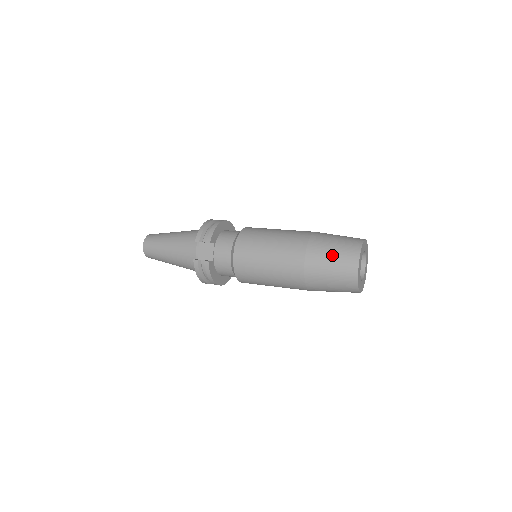
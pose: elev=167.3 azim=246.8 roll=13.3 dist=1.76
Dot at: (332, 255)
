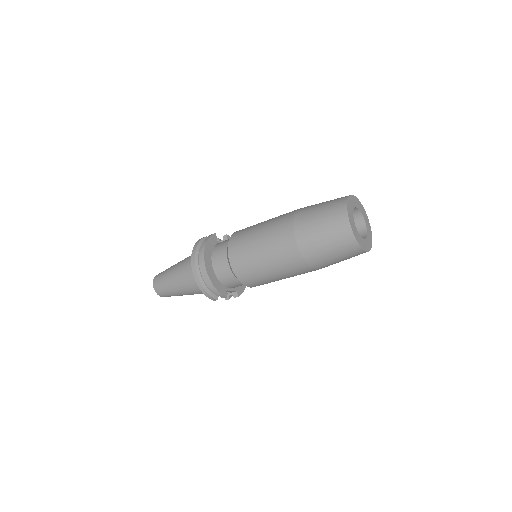
Dot at: occluded
